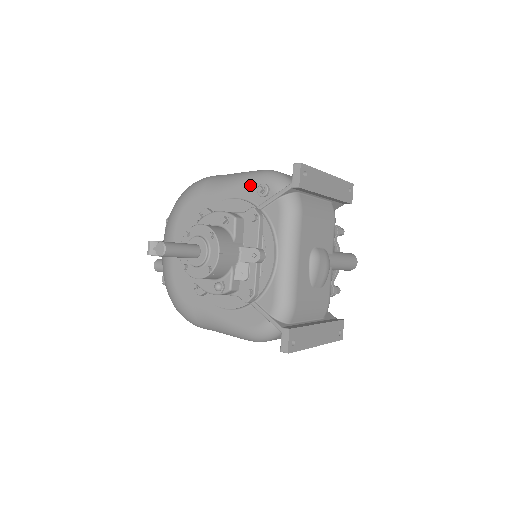
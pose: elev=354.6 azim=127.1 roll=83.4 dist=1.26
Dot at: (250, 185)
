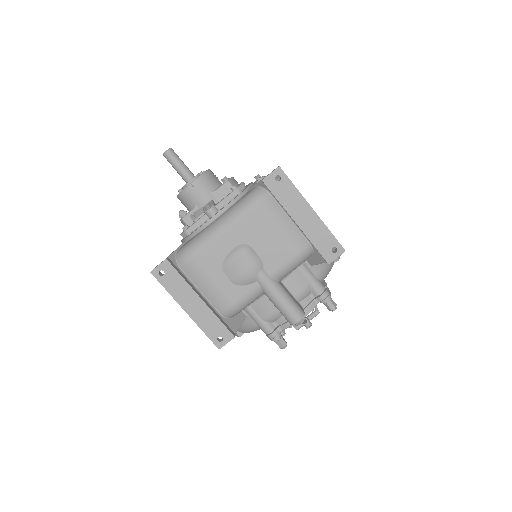
Dot at: occluded
